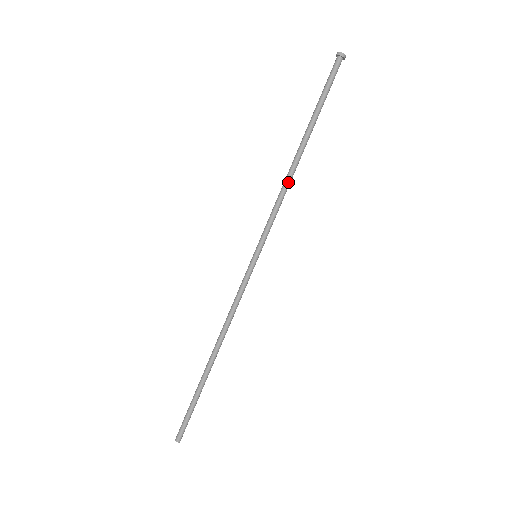
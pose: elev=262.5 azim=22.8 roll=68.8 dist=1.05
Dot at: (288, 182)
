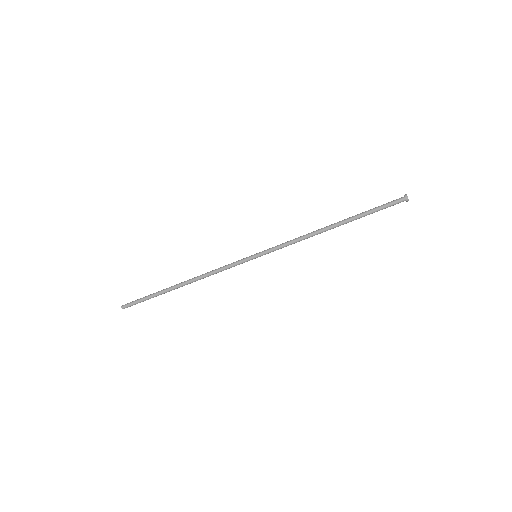
Dot at: (311, 236)
